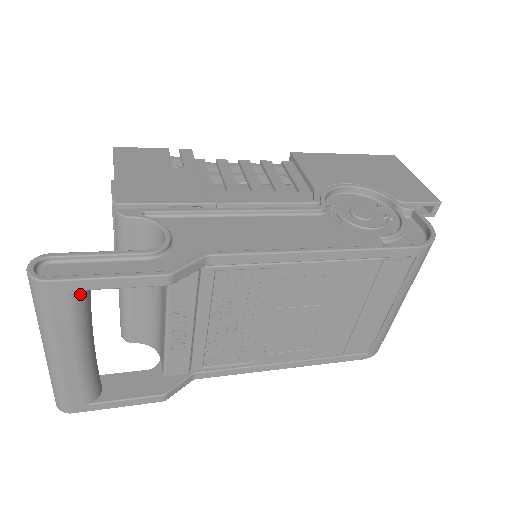
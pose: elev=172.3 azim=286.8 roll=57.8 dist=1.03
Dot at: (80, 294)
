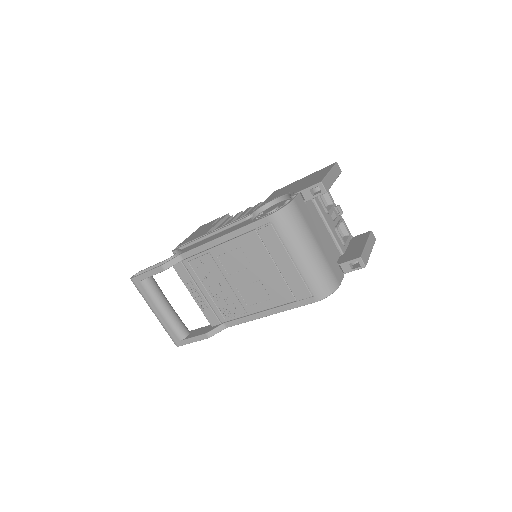
Dot at: (145, 282)
